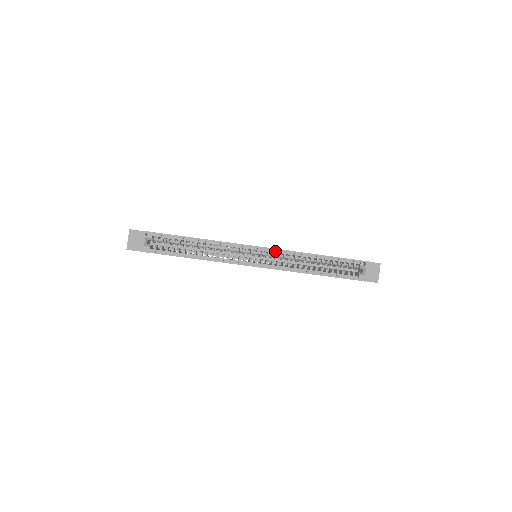
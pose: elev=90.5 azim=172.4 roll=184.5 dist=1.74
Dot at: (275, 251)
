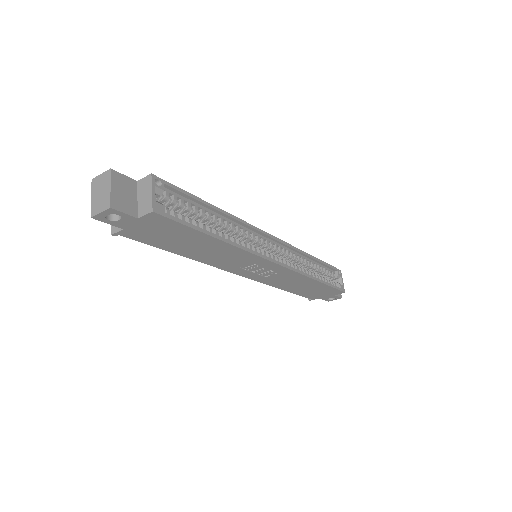
Dot at: (284, 246)
